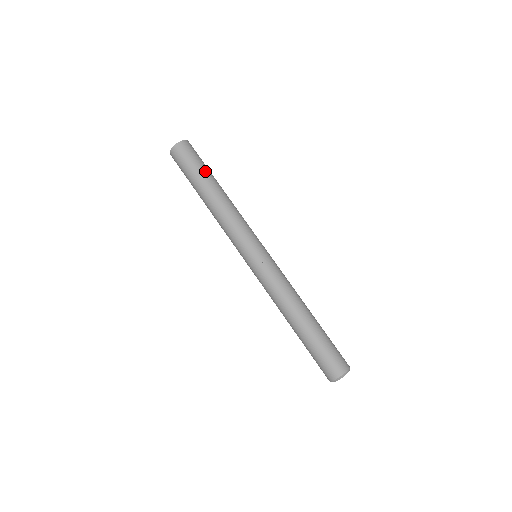
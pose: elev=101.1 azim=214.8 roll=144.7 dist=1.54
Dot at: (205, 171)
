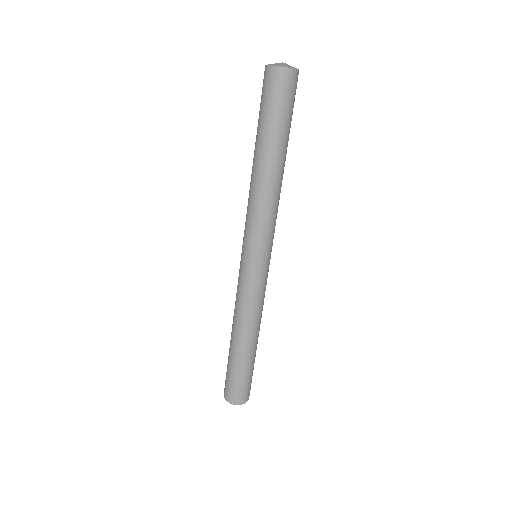
Dot at: (269, 129)
